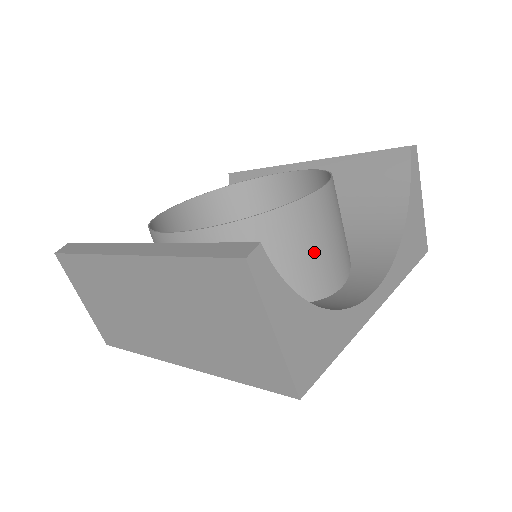
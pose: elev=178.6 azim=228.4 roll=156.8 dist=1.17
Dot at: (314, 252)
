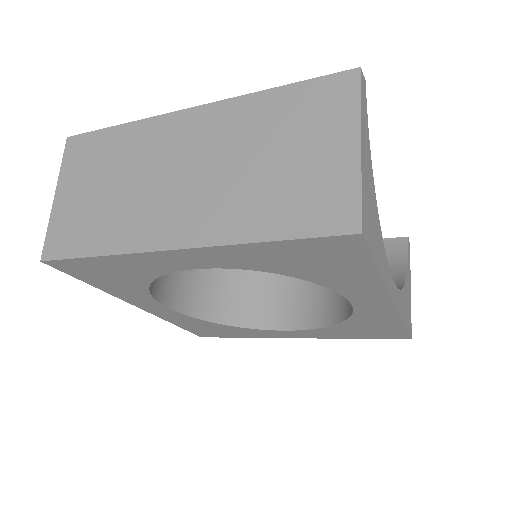
Dot at: occluded
